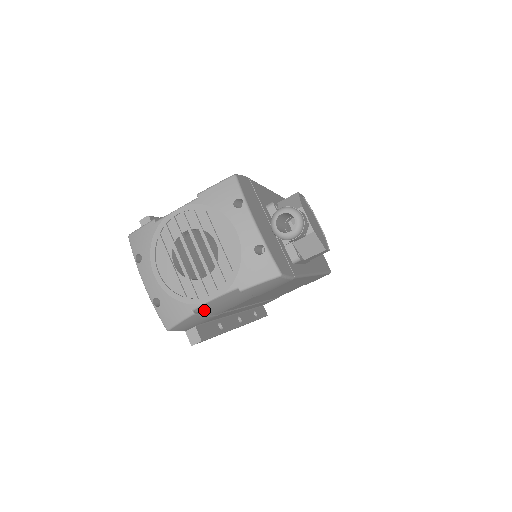
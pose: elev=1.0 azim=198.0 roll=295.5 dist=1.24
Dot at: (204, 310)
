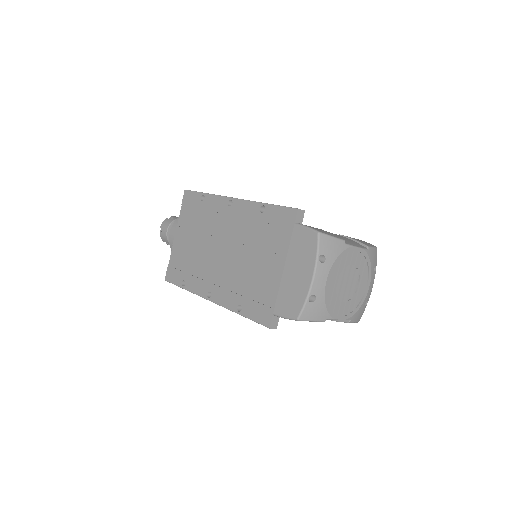
Dot at: occluded
